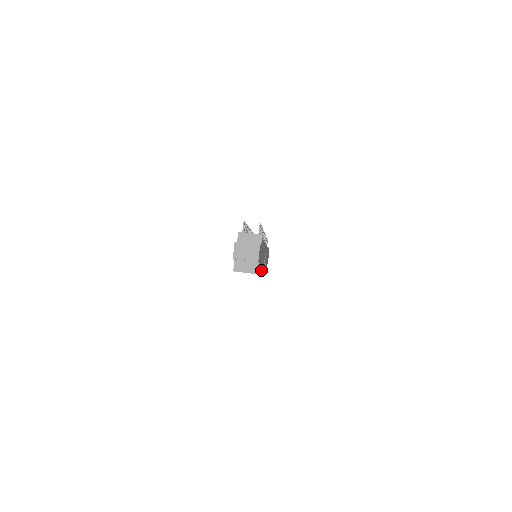
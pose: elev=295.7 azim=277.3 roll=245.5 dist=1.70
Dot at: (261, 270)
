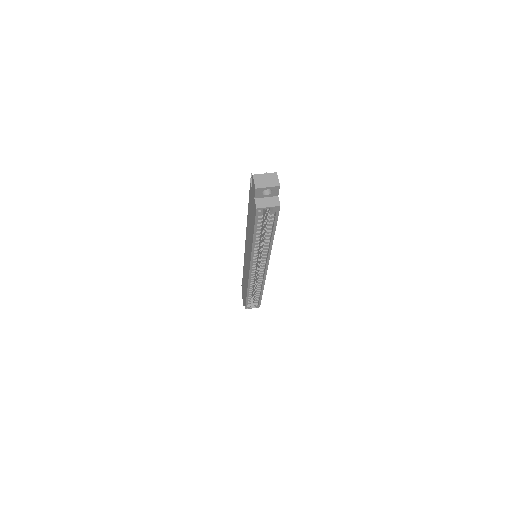
Dot at: (272, 242)
